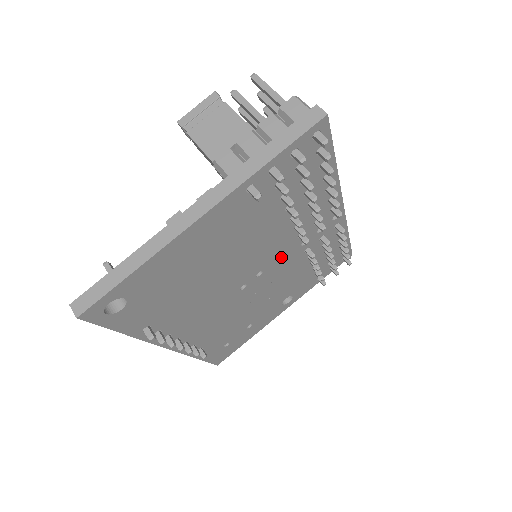
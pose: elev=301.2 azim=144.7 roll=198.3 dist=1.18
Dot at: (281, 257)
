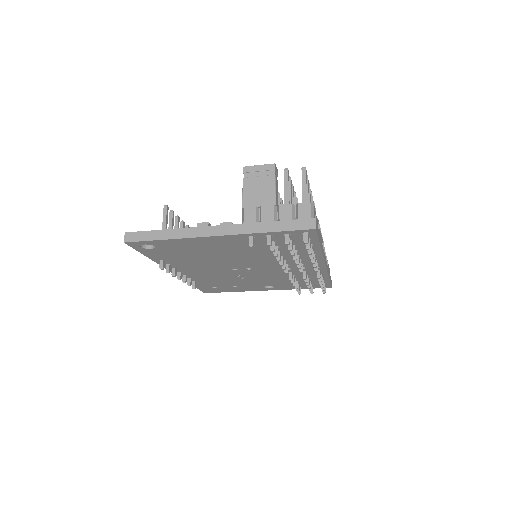
Dot at: (268, 268)
